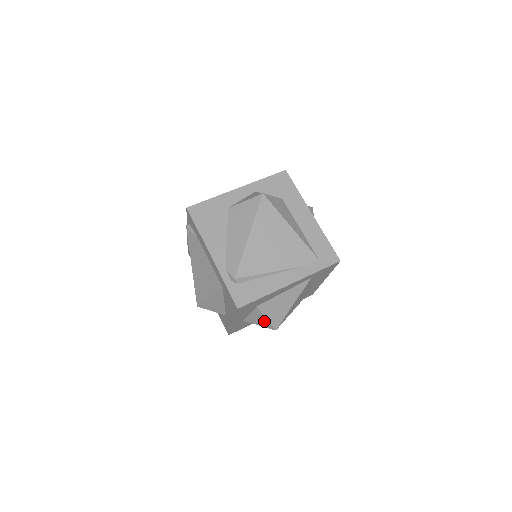
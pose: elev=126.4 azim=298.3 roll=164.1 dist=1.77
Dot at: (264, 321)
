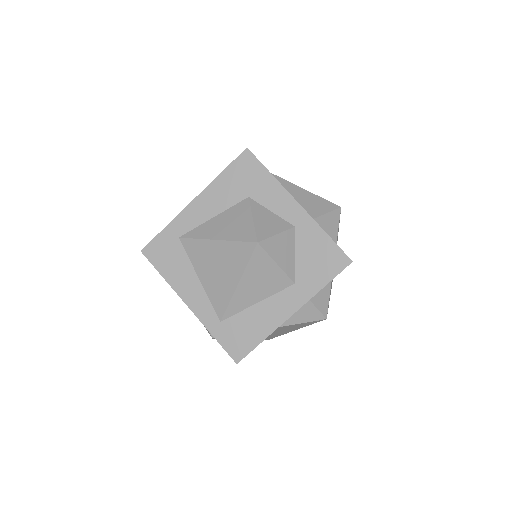
Dot at: occluded
